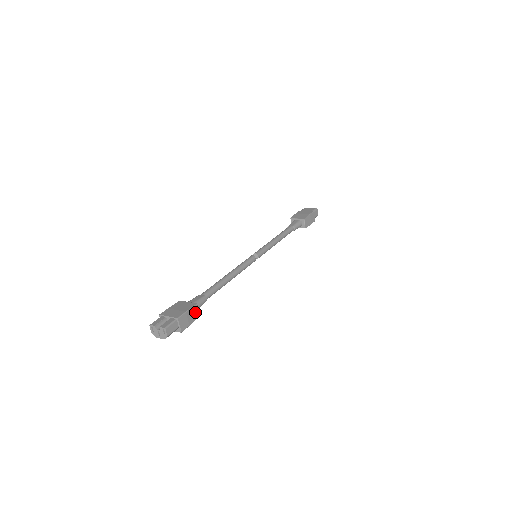
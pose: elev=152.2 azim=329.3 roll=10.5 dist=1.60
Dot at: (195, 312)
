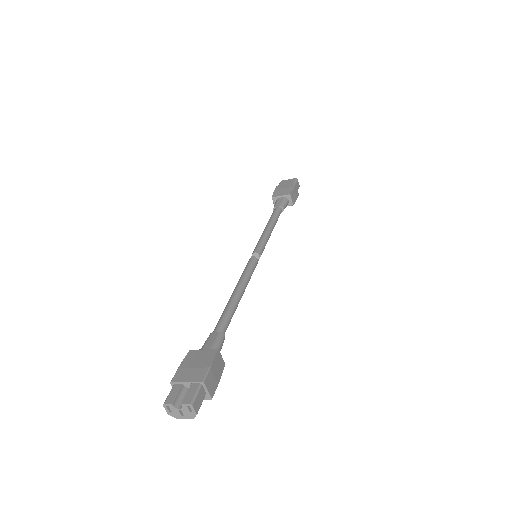
Dot at: (219, 362)
